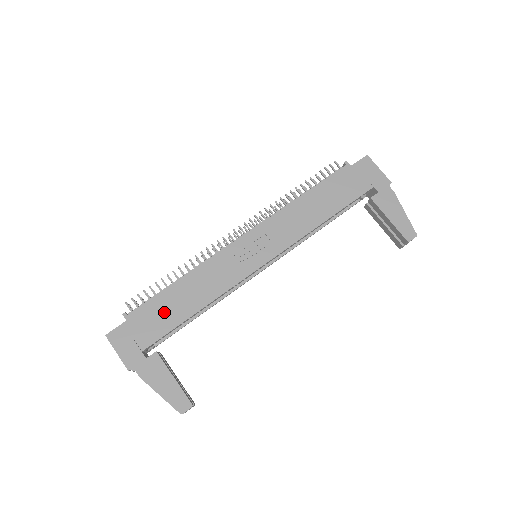
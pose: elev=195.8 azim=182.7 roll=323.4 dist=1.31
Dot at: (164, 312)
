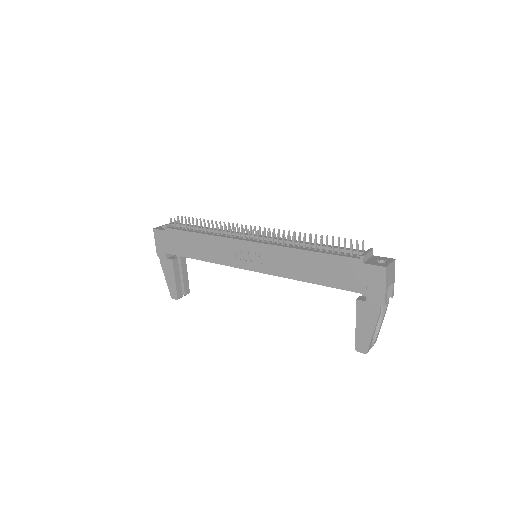
Dot at: (184, 244)
